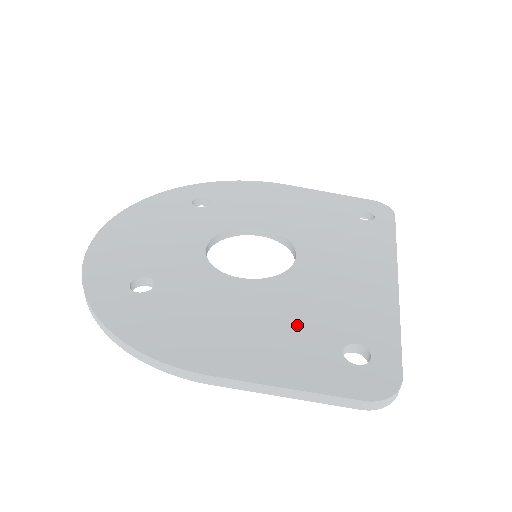
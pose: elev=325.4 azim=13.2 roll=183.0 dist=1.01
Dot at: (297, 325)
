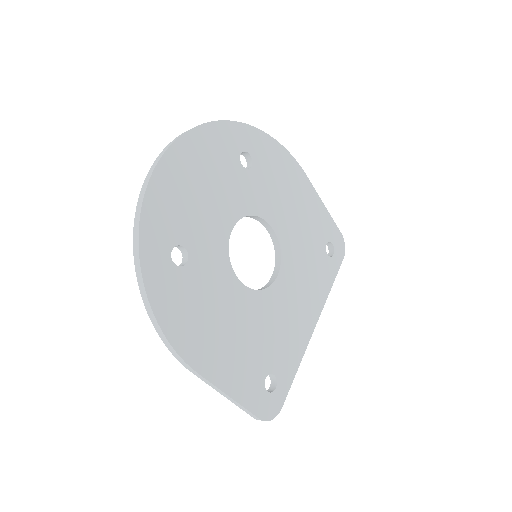
Dot at: (254, 346)
